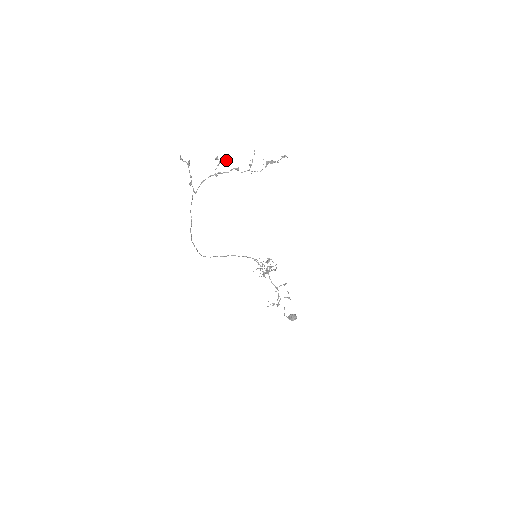
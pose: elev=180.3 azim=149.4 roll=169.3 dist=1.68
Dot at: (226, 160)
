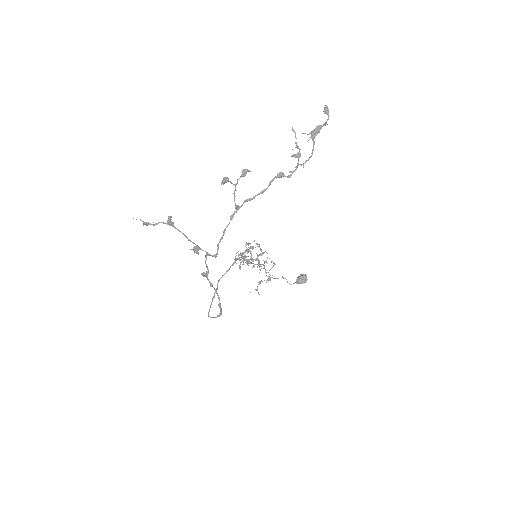
Dot at: (244, 174)
